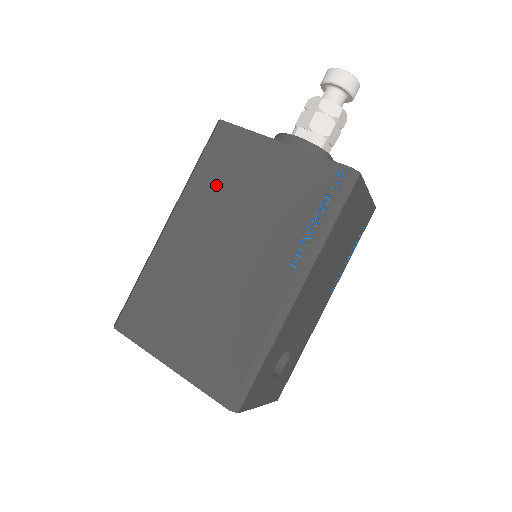
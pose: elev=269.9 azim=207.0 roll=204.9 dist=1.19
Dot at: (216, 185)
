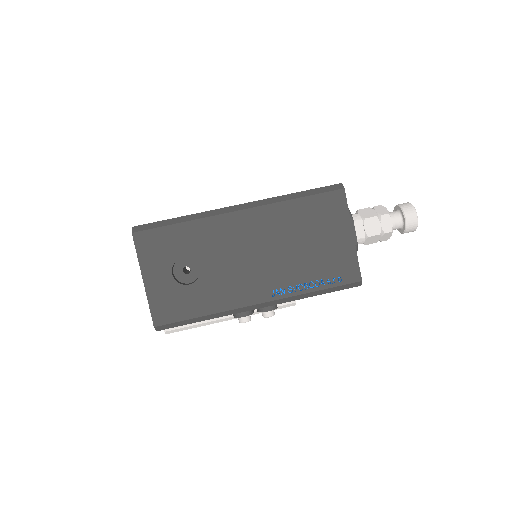
Dot at: occluded
